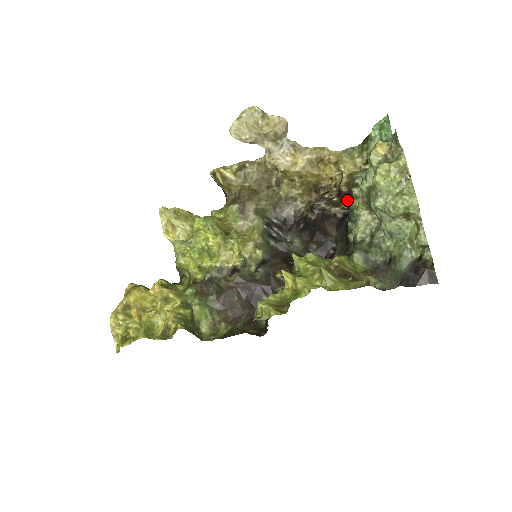
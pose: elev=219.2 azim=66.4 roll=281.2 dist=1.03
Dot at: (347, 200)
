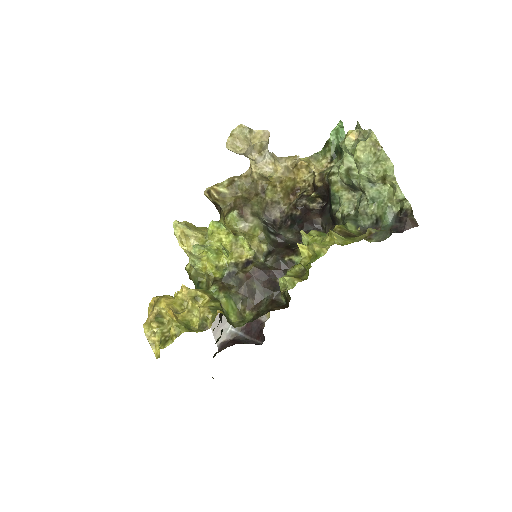
Dot at: (323, 193)
